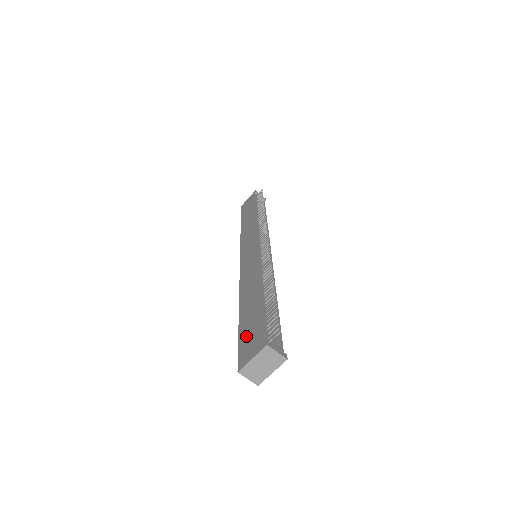
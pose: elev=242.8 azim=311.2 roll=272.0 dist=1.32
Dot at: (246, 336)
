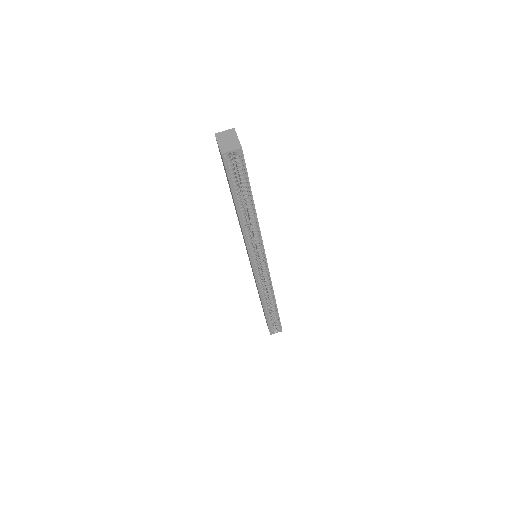
Dot at: (226, 174)
